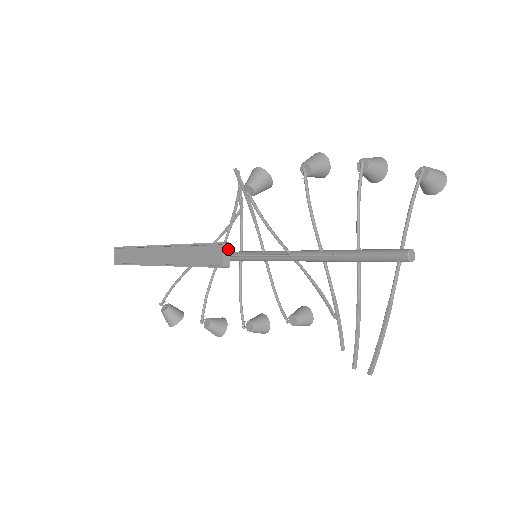
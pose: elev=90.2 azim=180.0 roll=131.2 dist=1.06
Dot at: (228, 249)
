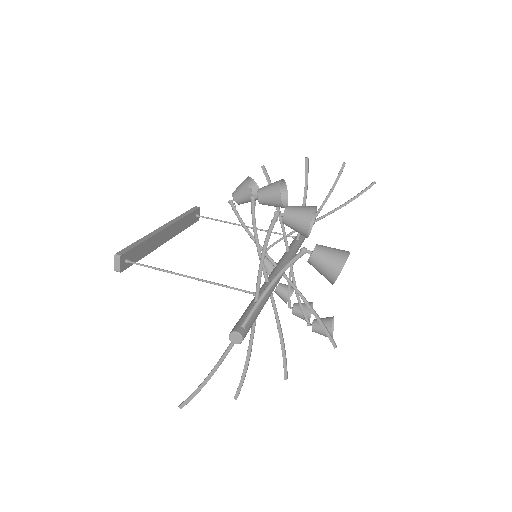
Dot at: (118, 260)
